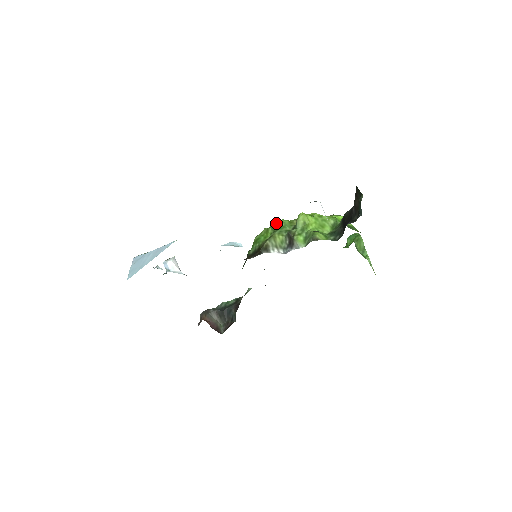
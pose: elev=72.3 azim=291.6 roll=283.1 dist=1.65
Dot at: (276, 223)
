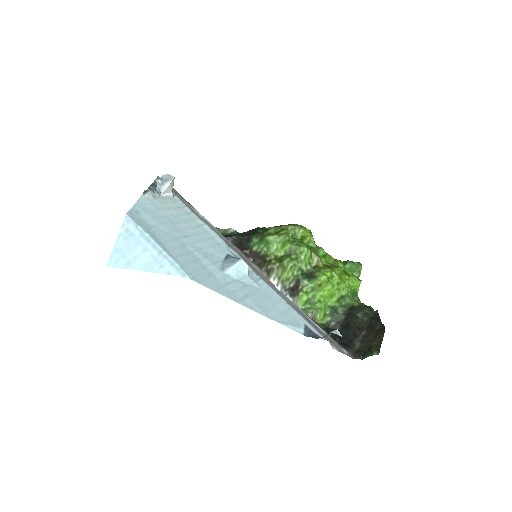
Dot at: (298, 246)
